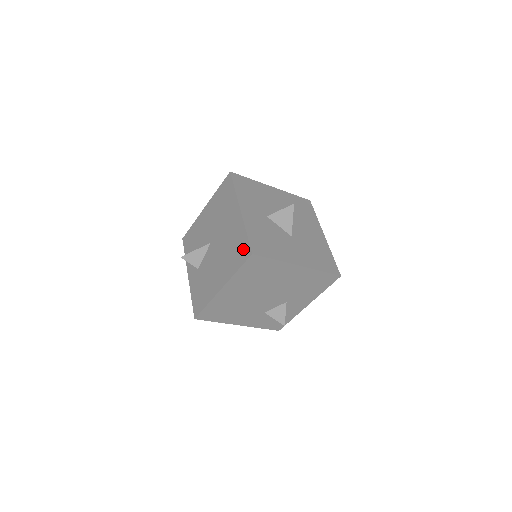
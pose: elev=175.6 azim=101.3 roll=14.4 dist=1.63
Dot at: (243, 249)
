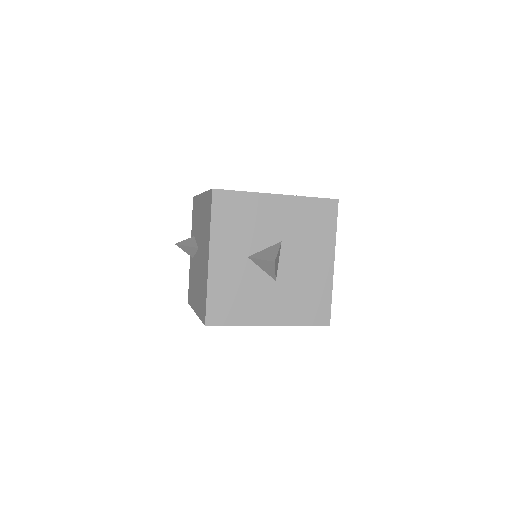
Dot at: (203, 307)
